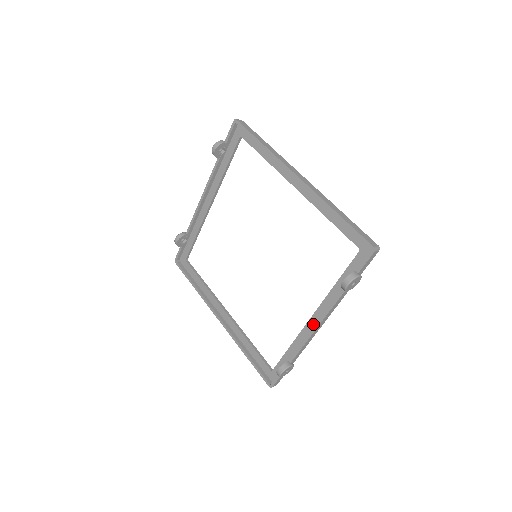
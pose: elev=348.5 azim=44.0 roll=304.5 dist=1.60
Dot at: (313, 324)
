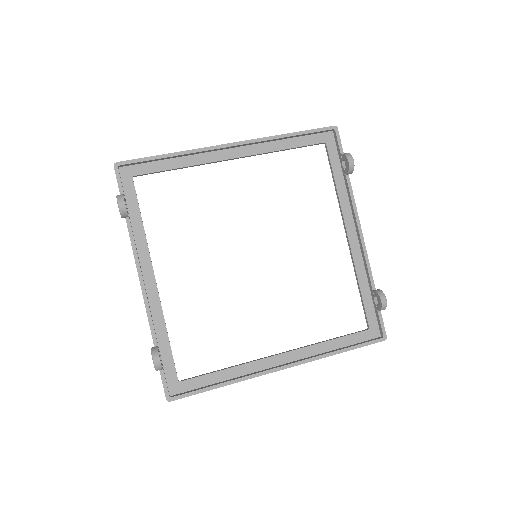
Dot at: (354, 237)
